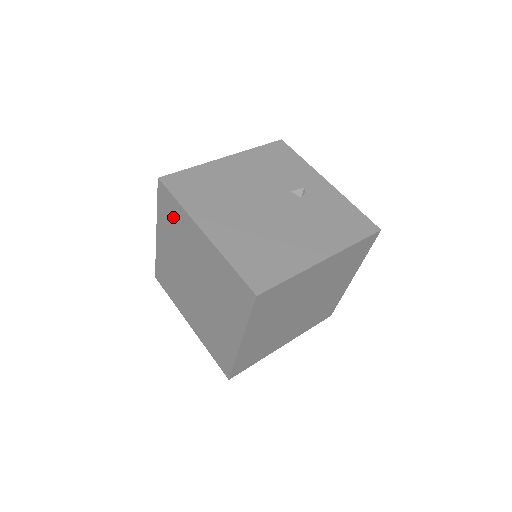
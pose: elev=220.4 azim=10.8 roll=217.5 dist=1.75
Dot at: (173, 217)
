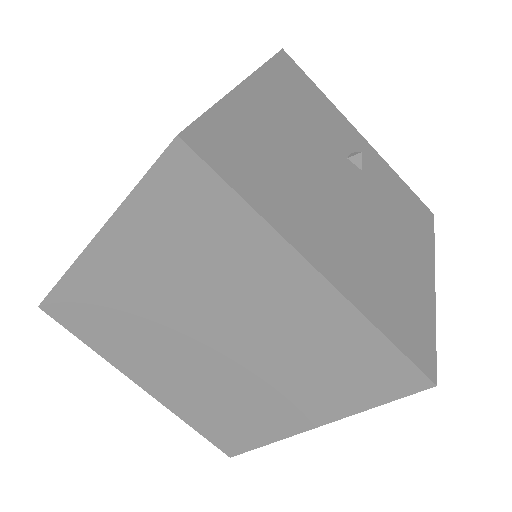
Dot at: (200, 225)
